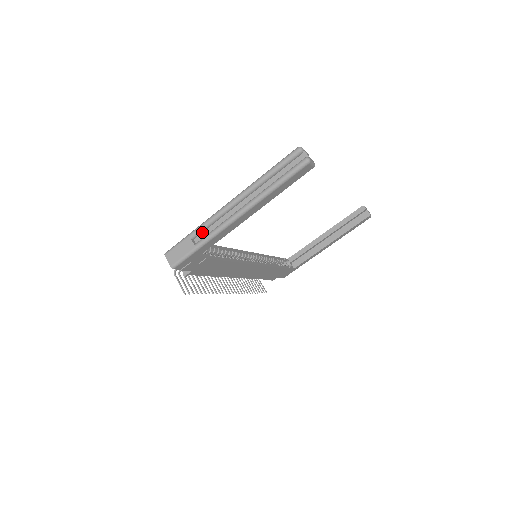
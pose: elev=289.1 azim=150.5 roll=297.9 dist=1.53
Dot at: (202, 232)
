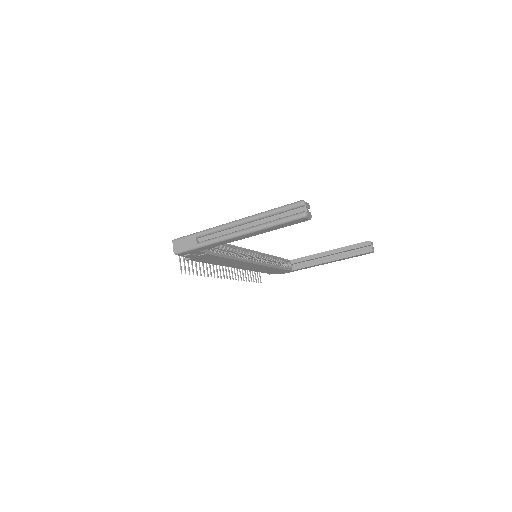
Dot at: (206, 235)
